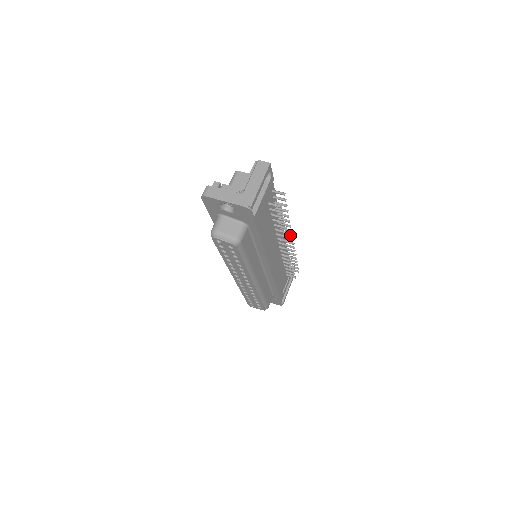
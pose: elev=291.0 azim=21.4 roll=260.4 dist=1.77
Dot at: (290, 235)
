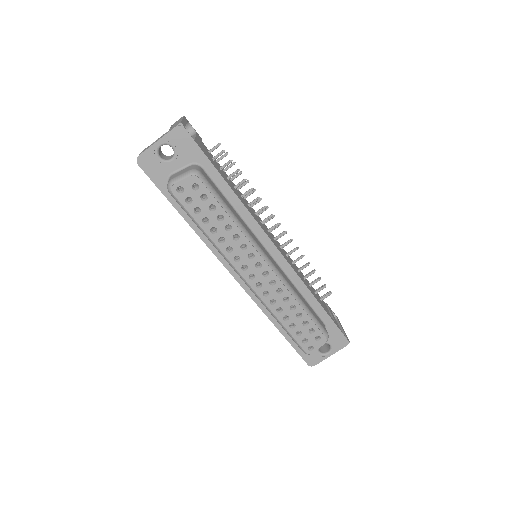
Dot at: occluded
